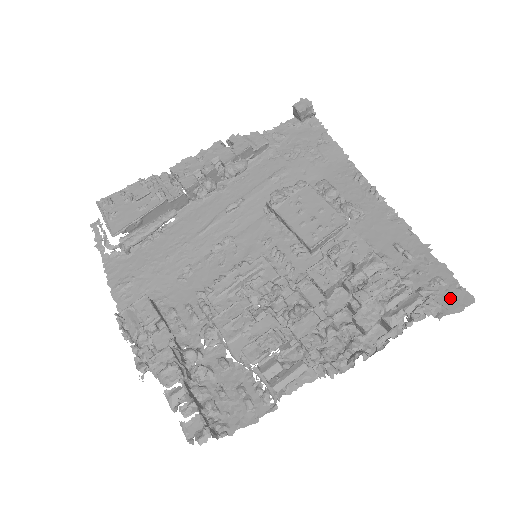
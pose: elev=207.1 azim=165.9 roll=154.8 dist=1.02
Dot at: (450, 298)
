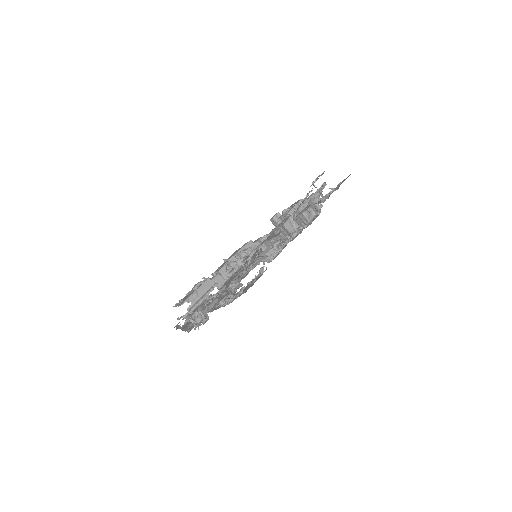
Dot at: occluded
